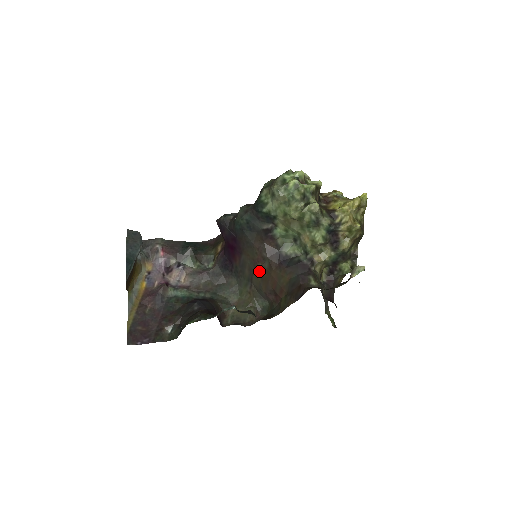
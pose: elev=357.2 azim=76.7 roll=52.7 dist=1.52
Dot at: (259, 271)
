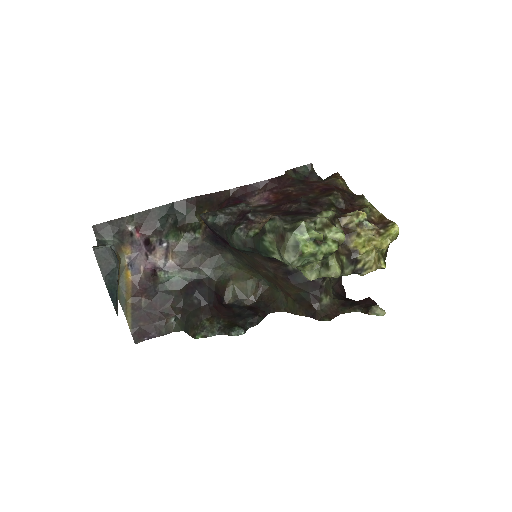
Dot at: (261, 272)
